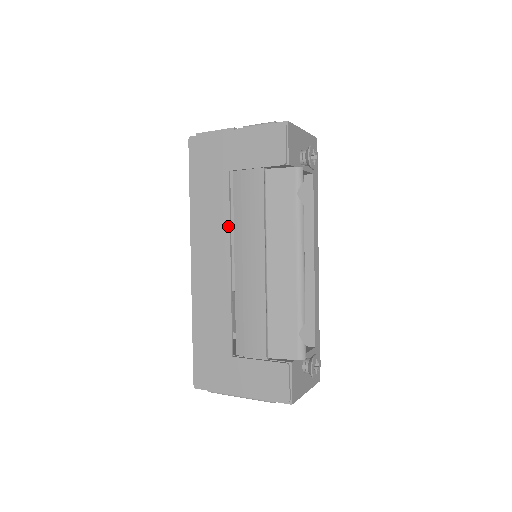
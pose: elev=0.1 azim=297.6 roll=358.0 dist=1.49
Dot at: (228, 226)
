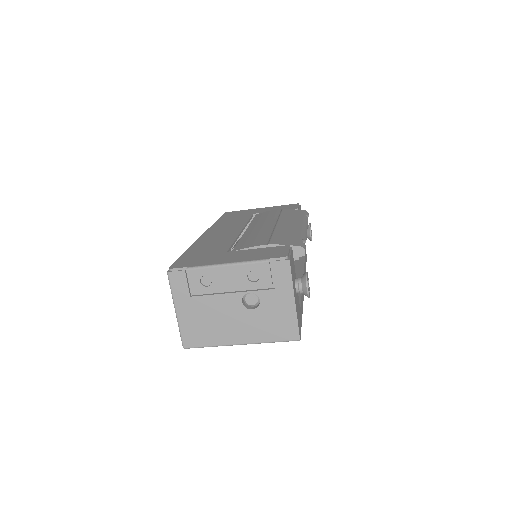
Dot at: (246, 223)
